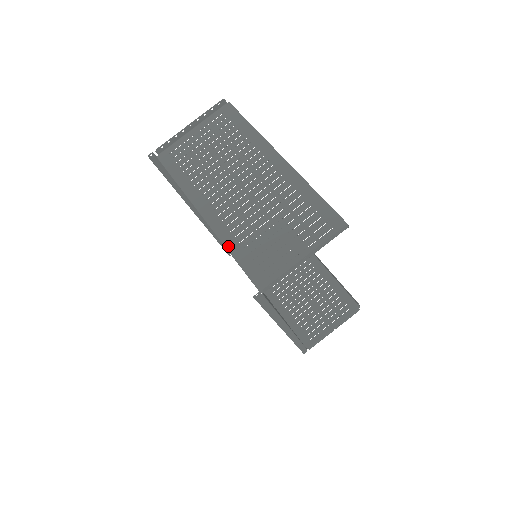
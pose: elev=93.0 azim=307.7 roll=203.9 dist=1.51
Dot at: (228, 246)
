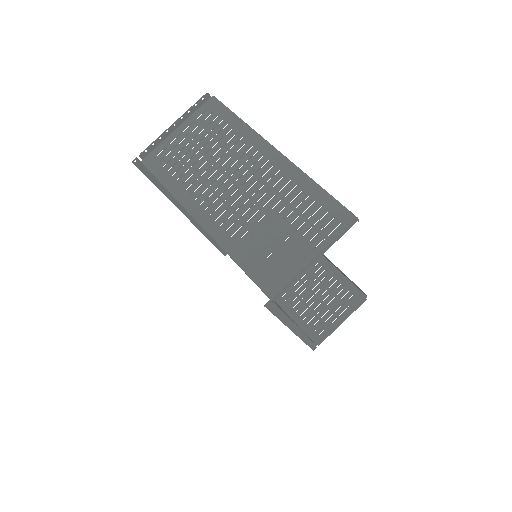
Dot at: (230, 252)
